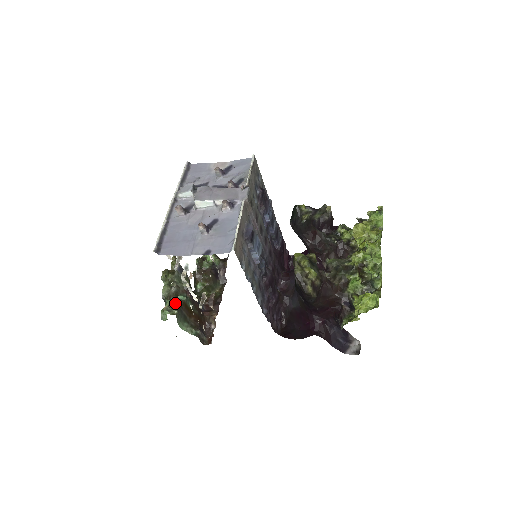
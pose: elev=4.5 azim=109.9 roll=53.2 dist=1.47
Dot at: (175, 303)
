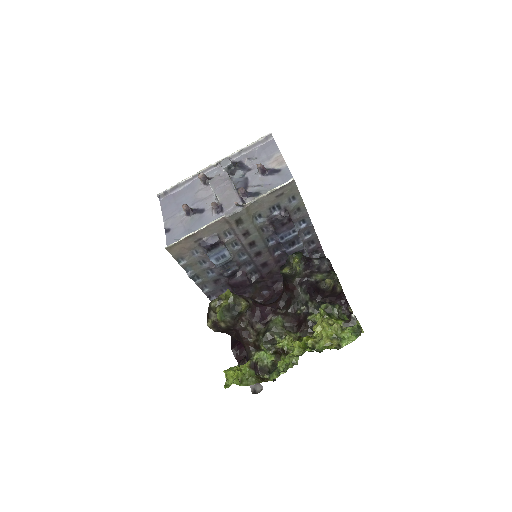
Dot at: occluded
